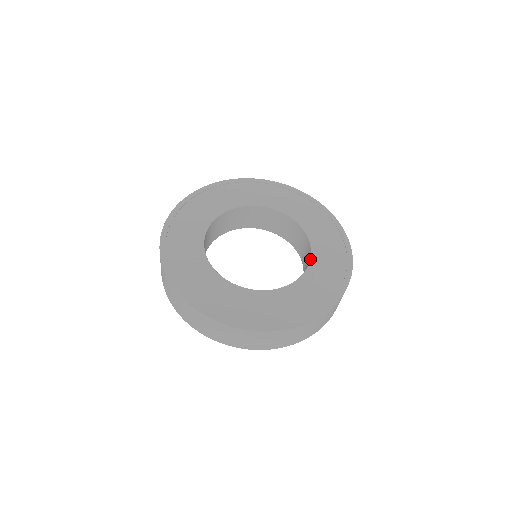
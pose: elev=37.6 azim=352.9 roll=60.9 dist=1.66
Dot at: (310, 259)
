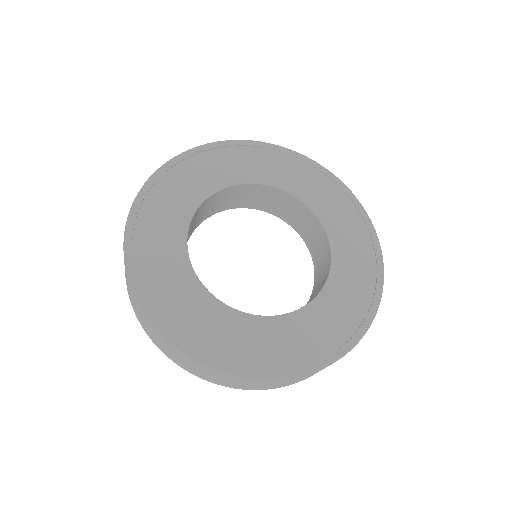
Dot at: (329, 245)
